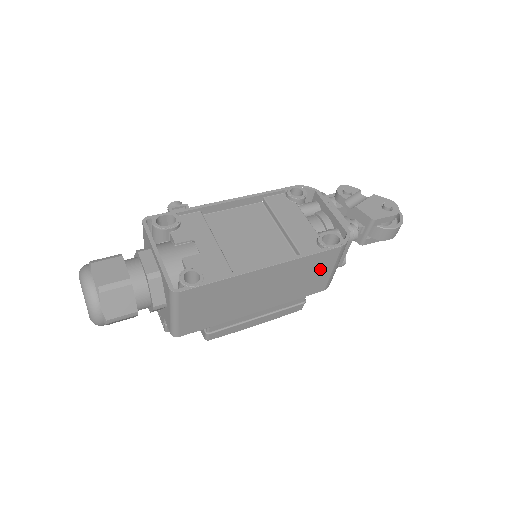
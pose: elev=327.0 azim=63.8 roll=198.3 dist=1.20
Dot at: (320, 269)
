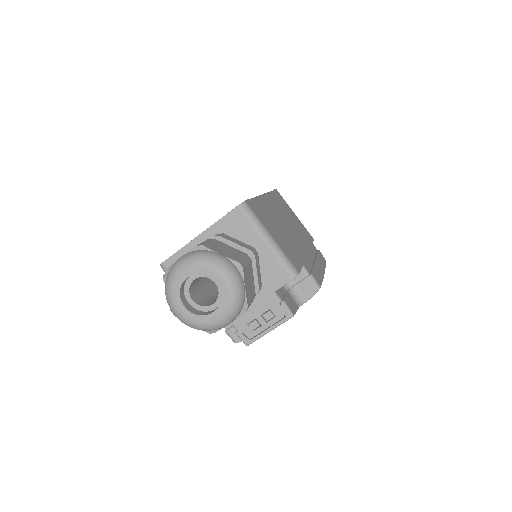
Dot at: (289, 211)
